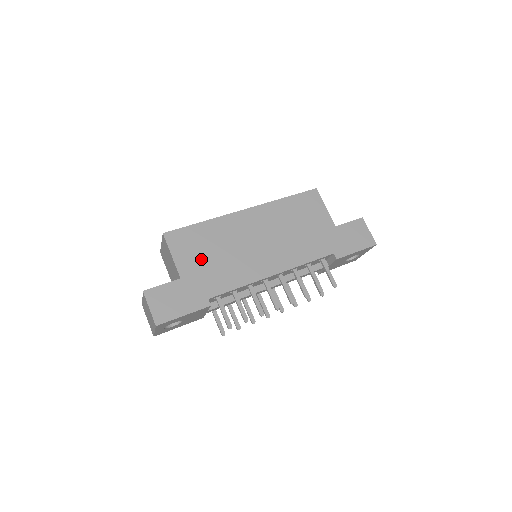
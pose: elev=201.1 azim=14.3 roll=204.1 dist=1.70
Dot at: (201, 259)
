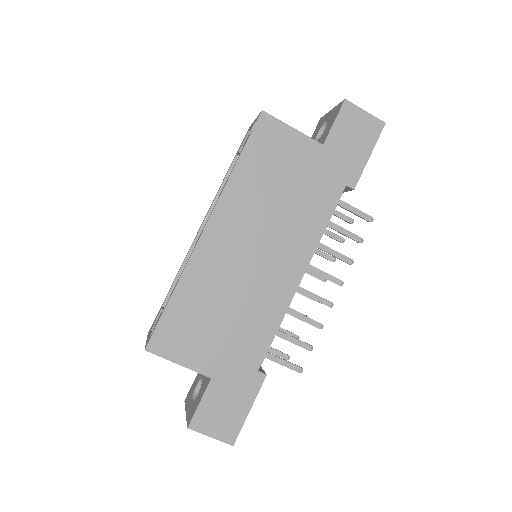
Dot at: (212, 337)
